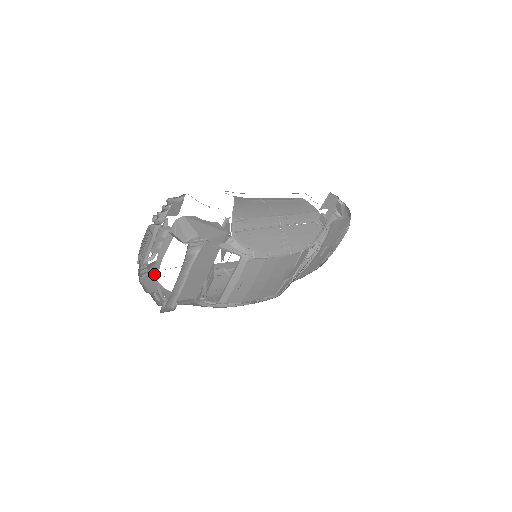
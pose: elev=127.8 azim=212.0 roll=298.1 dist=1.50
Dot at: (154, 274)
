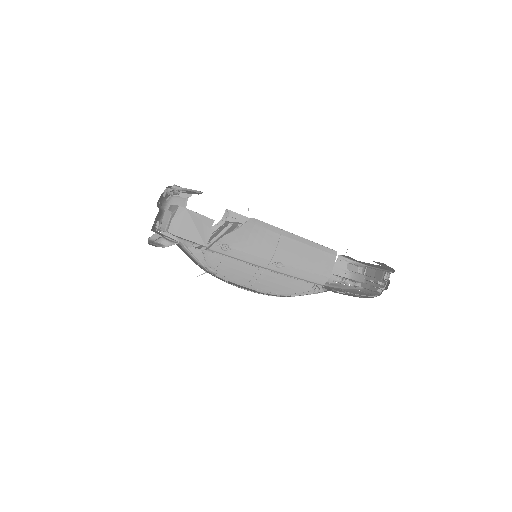
Dot at: occluded
